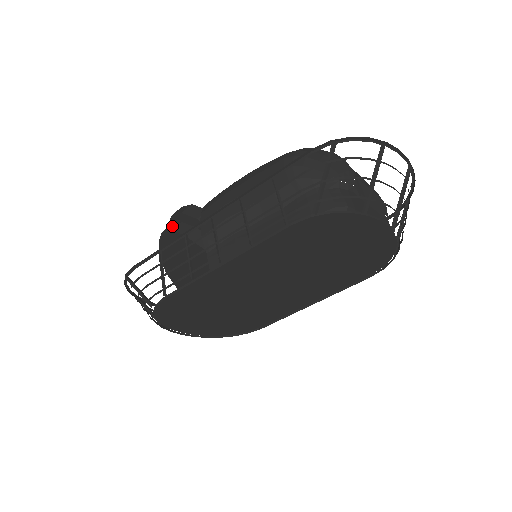
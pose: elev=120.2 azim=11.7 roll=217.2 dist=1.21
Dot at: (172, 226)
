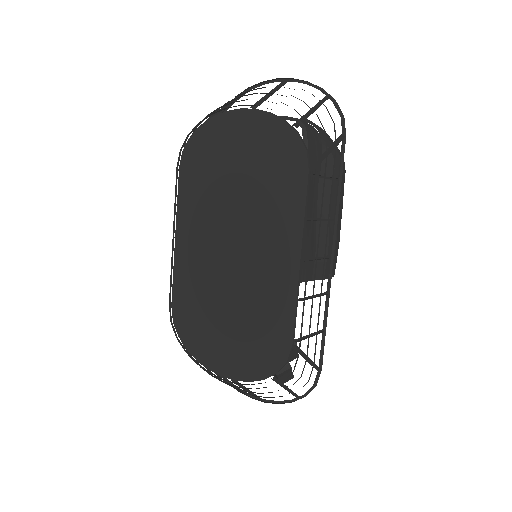
Dot at: occluded
